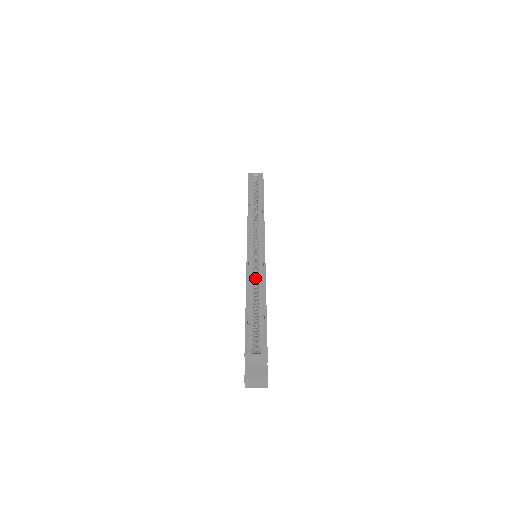
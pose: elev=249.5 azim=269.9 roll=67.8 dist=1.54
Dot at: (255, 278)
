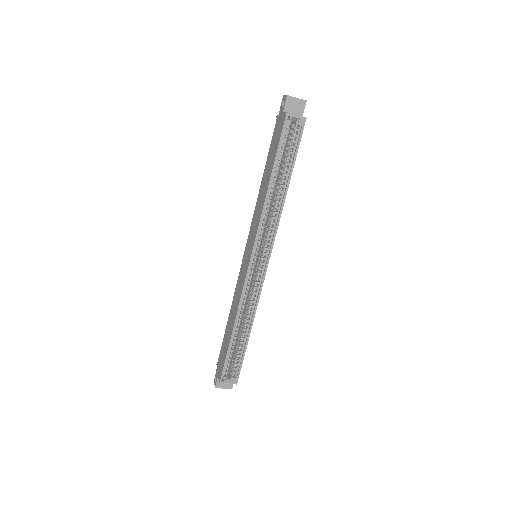
Dot at: occluded
